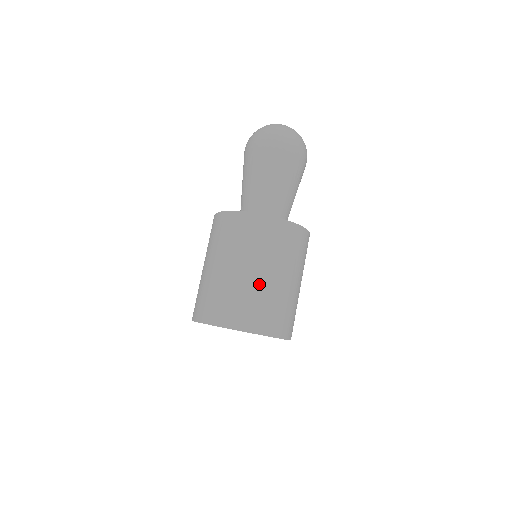
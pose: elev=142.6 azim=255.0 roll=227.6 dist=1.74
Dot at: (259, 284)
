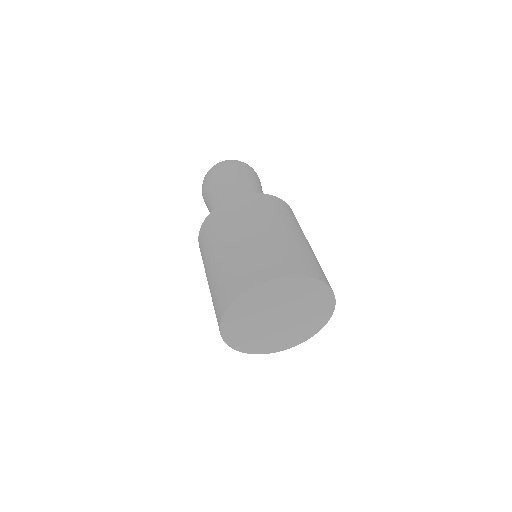
Dot at: (287, 239)
